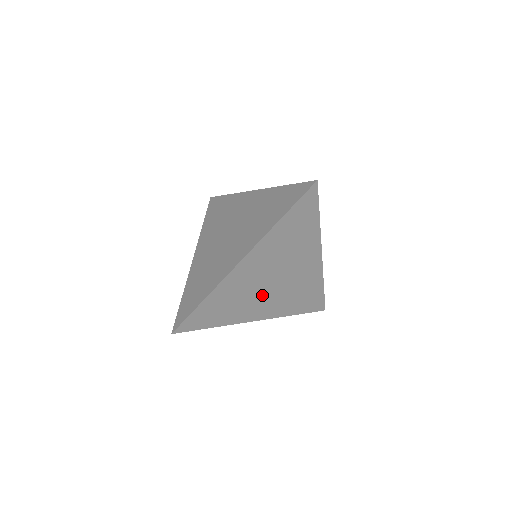
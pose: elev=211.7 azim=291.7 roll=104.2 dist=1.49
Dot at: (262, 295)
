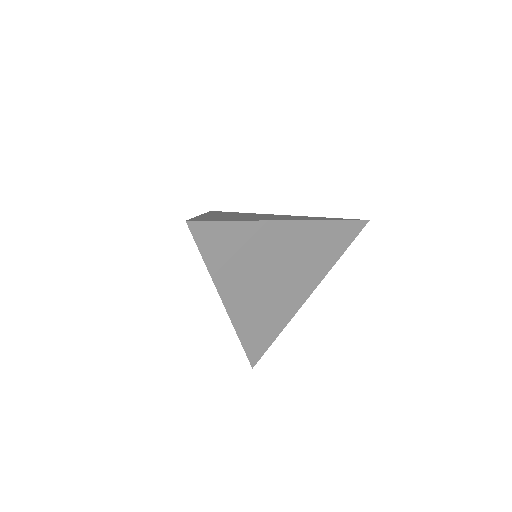
Dot at: (256, 279)
